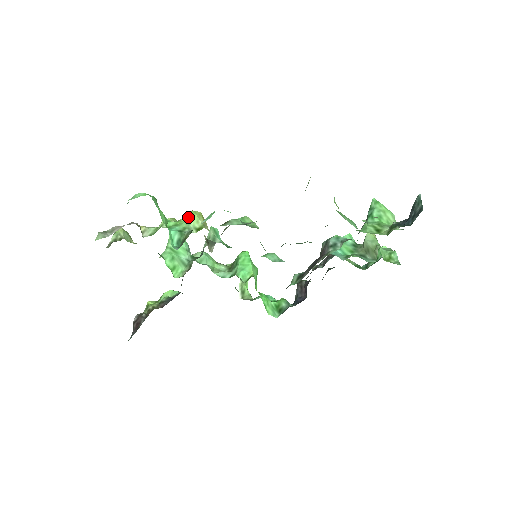
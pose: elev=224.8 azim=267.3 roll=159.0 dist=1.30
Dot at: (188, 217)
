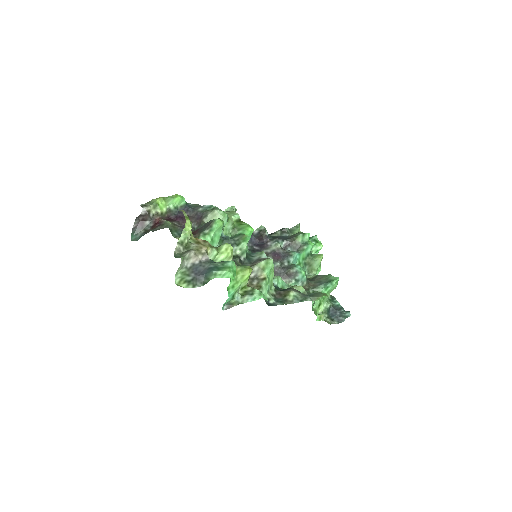
Dot at: (243, 279)
